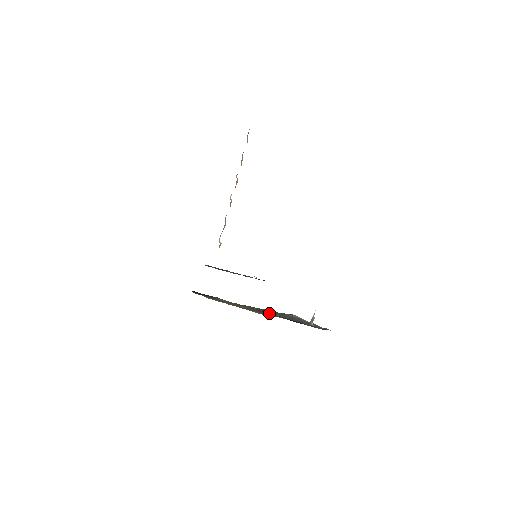
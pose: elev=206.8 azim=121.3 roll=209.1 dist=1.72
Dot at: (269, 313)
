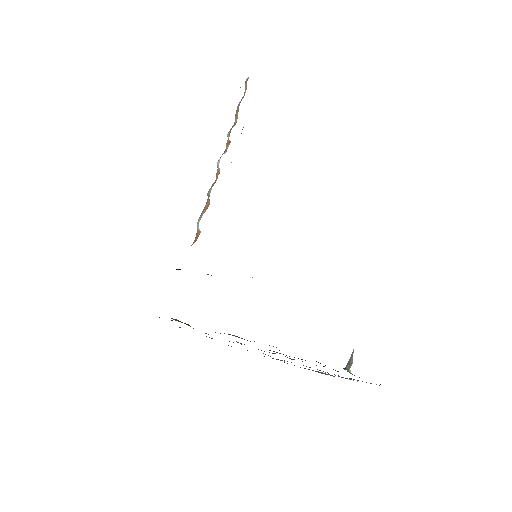
Dot at: (277, 352)
